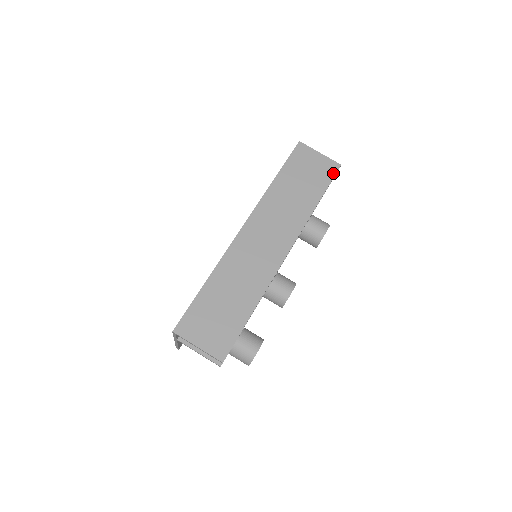
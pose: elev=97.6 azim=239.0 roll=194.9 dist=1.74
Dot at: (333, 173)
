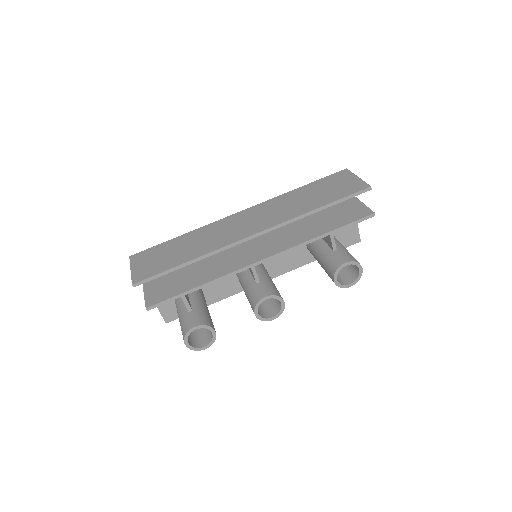
Dot at: (356, 191)
